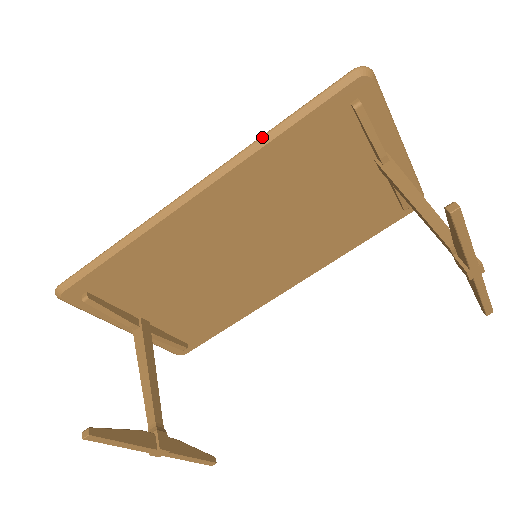
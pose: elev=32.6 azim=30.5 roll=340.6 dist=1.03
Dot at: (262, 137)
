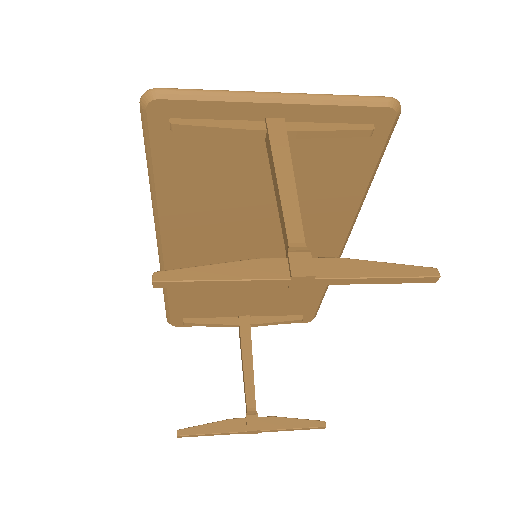
Dot at: (150, 191)
